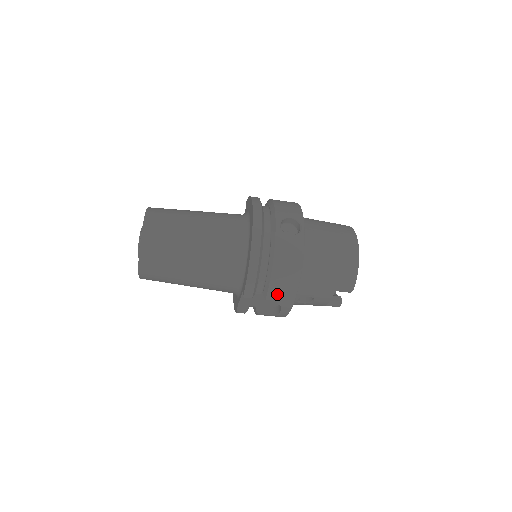
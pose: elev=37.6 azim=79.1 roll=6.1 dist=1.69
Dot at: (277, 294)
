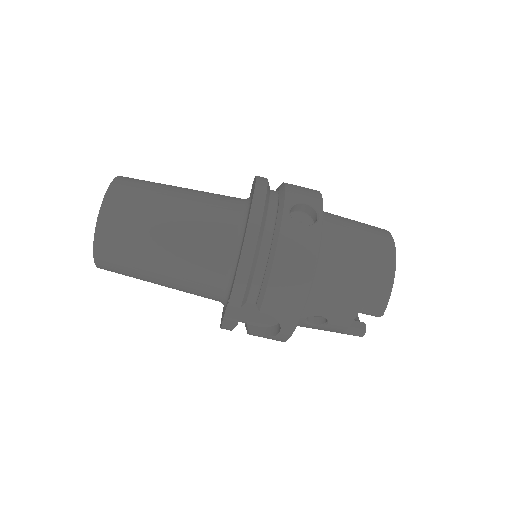
Dot at: (276, 306)
